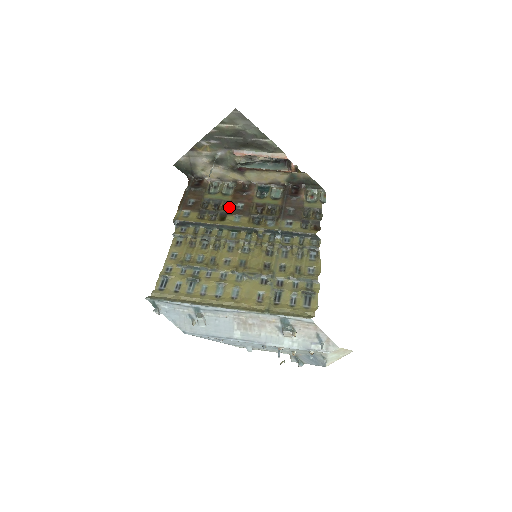
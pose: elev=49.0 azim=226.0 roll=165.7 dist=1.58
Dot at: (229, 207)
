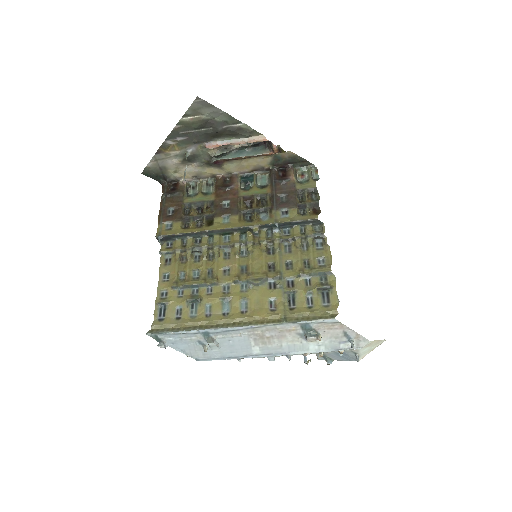
Dot at: (214, 208)
